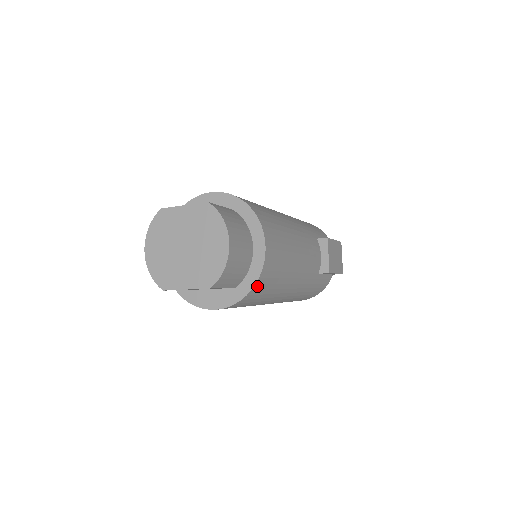
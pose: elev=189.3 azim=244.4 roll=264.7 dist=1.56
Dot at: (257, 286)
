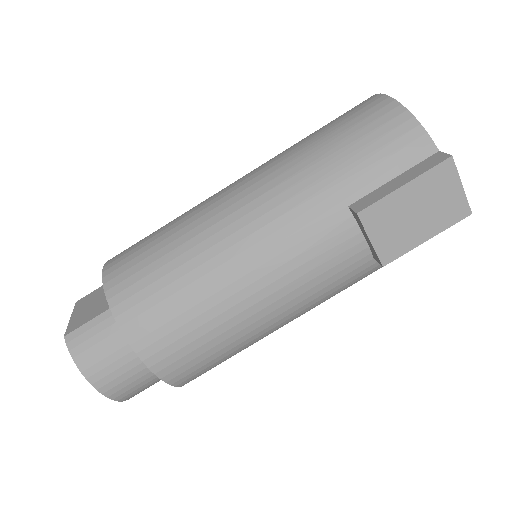
Dot at: (185, 381)
